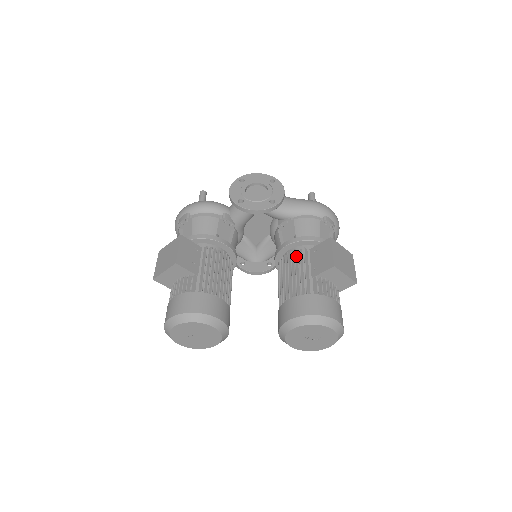
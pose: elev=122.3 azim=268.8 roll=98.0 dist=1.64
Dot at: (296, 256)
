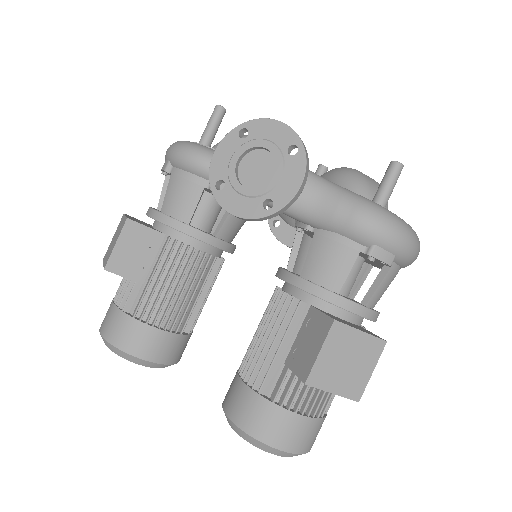
Dot at: (284, 308)
